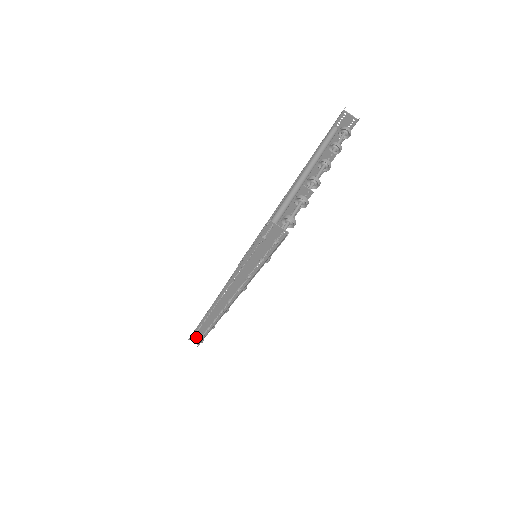
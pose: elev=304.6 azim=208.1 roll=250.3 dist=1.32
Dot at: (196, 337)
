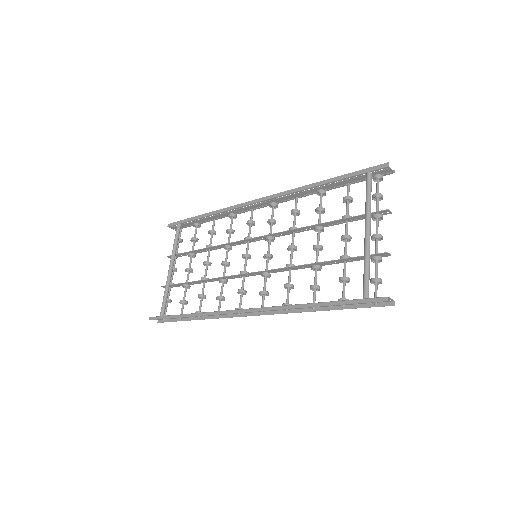
Dot at: occluded
